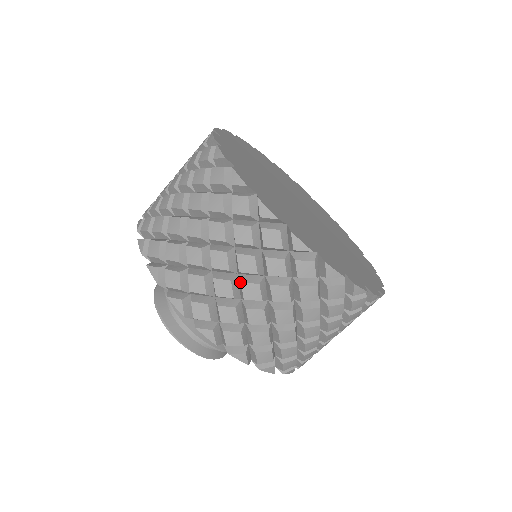
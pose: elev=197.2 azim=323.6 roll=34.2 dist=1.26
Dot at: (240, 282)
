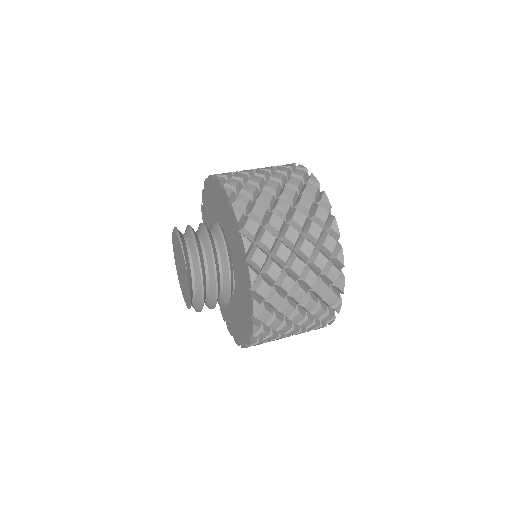
Dot at: (279, 199)
